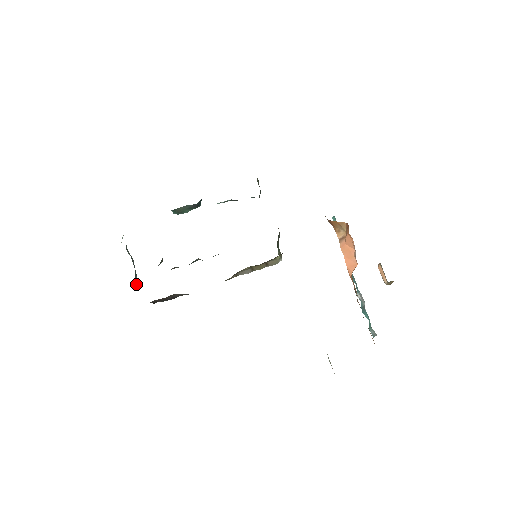
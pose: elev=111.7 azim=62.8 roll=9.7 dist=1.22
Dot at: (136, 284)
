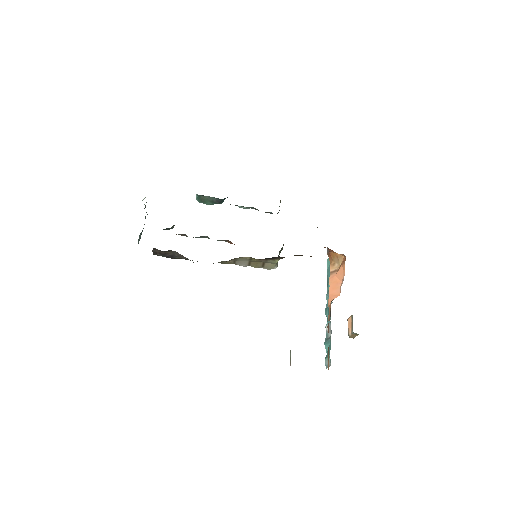
Dot at: (139, 238)
